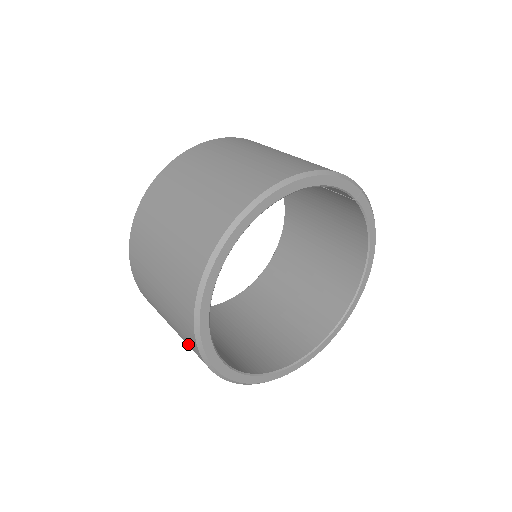
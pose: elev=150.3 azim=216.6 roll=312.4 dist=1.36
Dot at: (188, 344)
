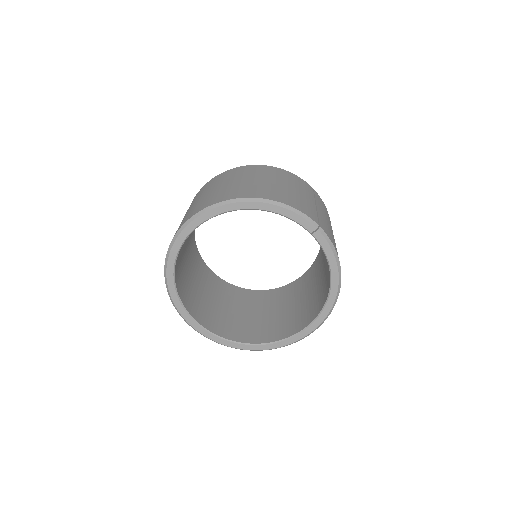
Dot at: occluded
